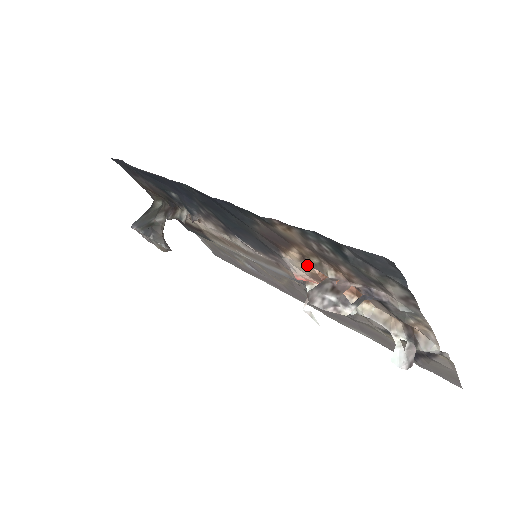
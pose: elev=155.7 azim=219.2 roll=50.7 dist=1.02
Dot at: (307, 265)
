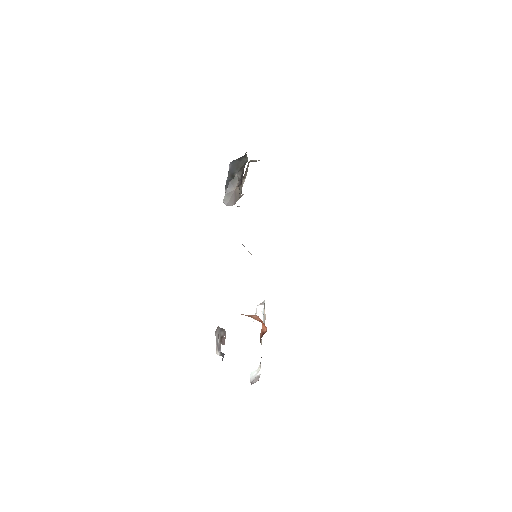
Dot at: occluded
